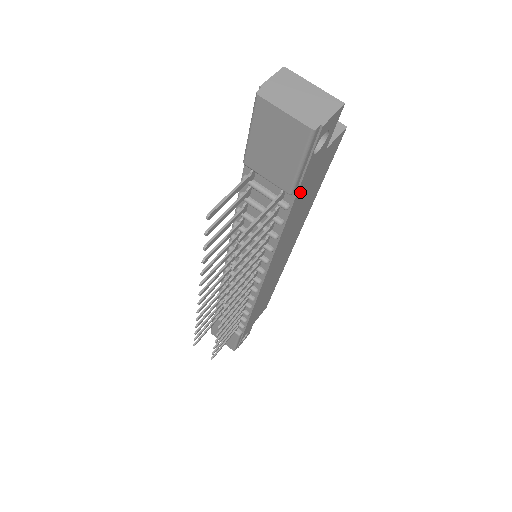
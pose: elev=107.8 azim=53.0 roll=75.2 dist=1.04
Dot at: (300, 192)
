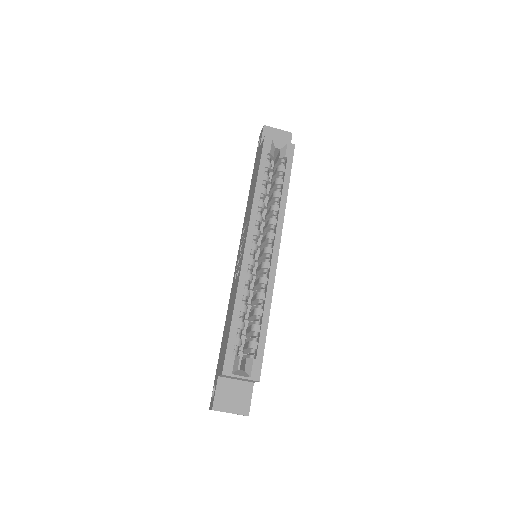
Dot at: occluded
